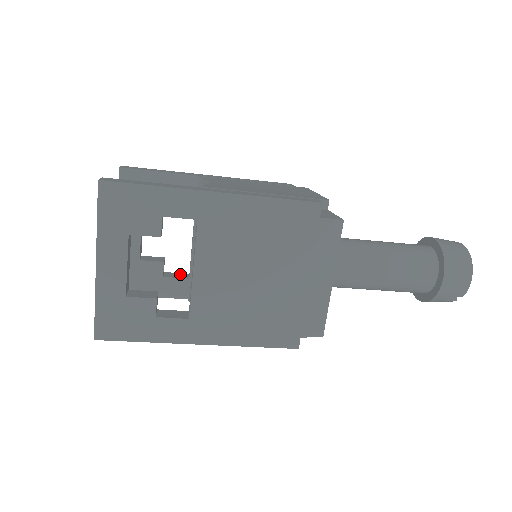
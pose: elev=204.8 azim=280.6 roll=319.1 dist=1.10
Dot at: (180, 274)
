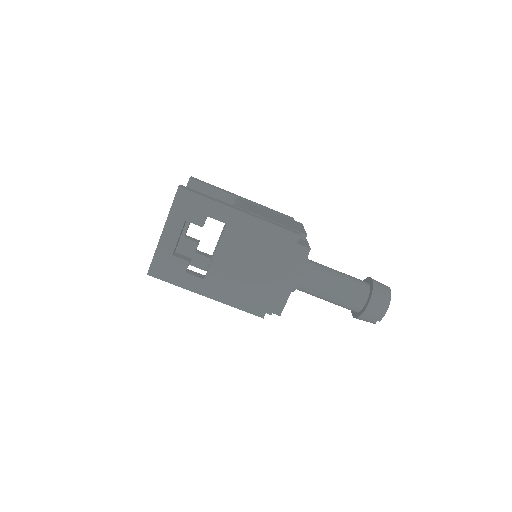
Dot at: (206, 254)
